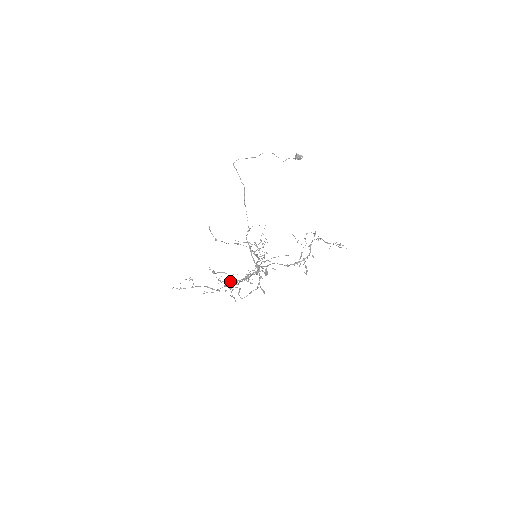
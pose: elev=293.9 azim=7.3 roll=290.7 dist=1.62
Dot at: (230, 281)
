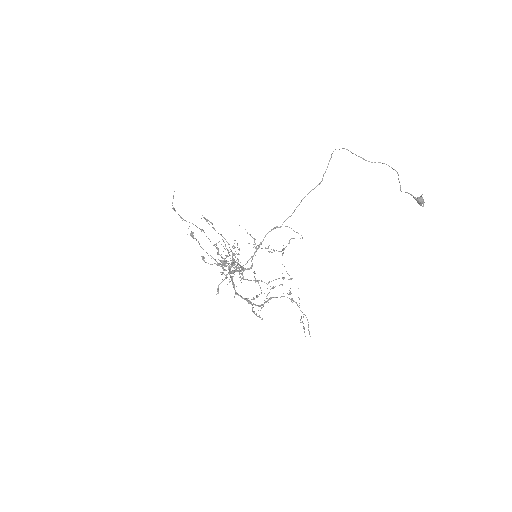
Dot at: occluded
